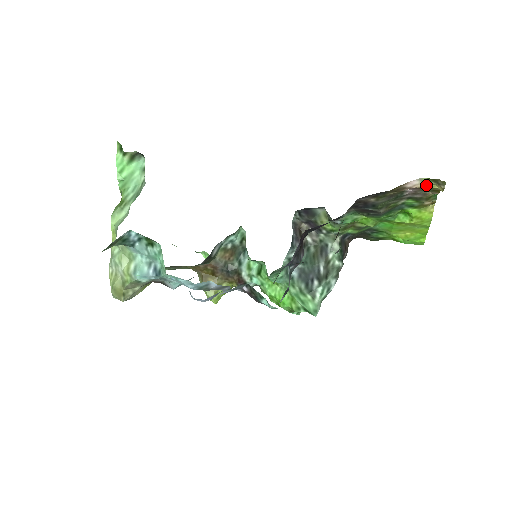
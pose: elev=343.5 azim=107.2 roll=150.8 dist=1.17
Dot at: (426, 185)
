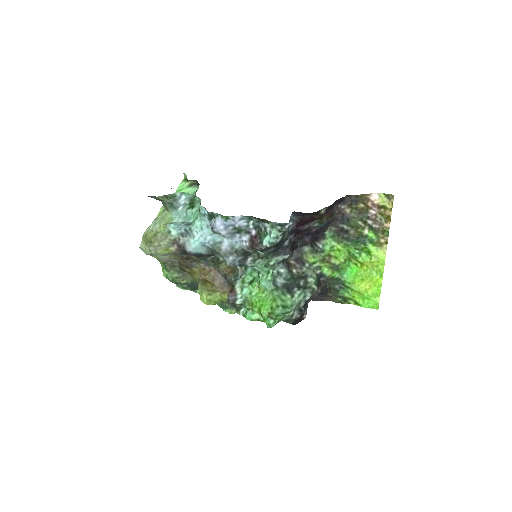
Dot at: (382, 201)
